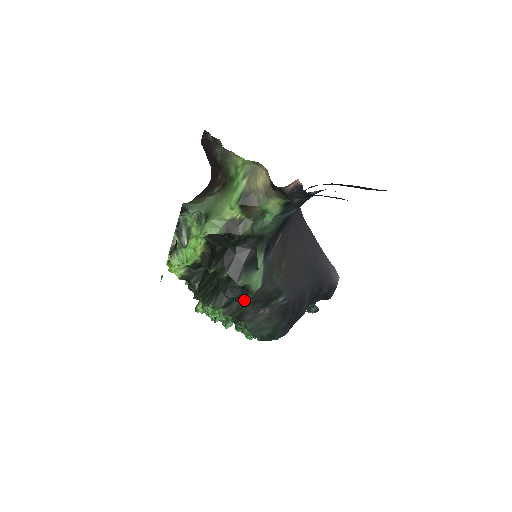
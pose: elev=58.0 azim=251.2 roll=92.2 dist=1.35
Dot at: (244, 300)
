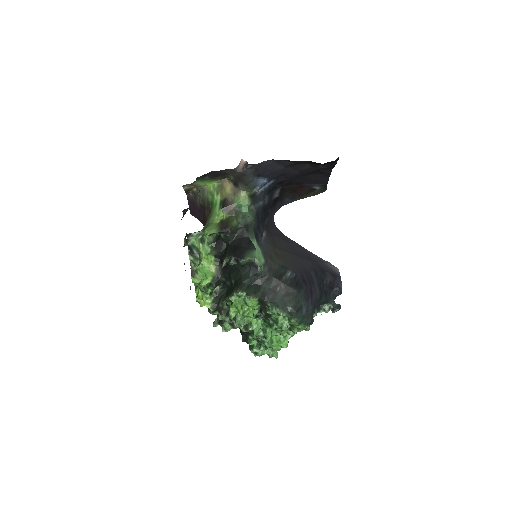
Dot at: (259, 280)
